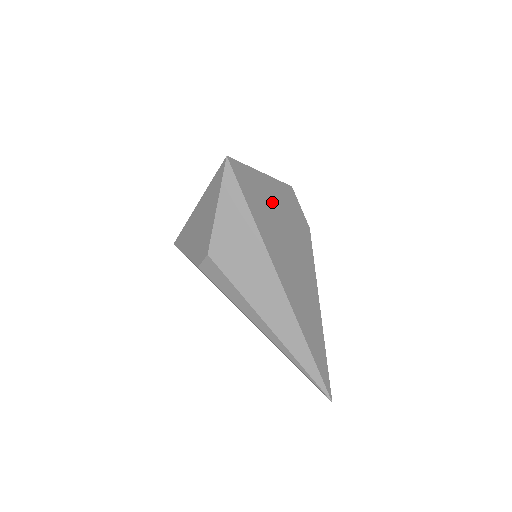
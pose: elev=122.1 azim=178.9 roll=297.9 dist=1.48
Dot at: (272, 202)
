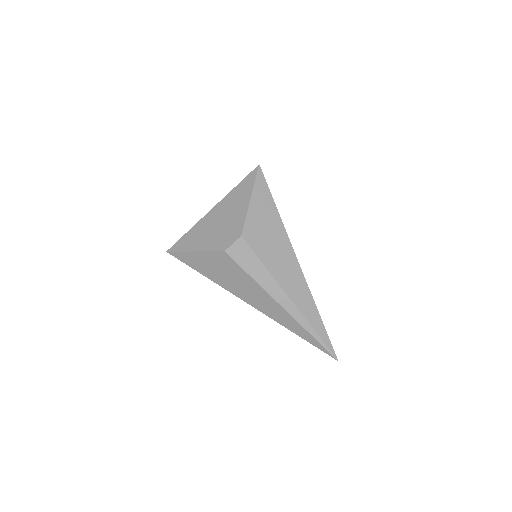
Dot at: occluded
